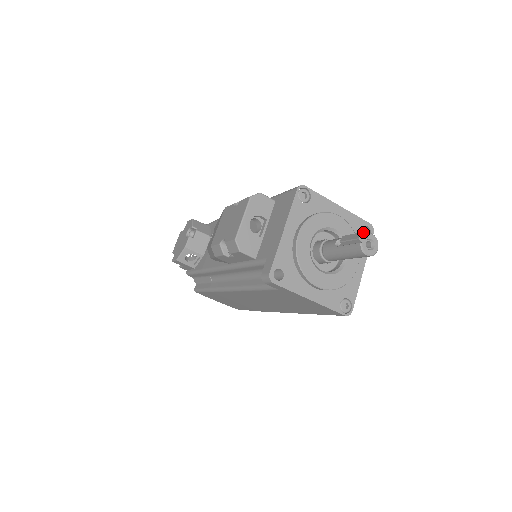
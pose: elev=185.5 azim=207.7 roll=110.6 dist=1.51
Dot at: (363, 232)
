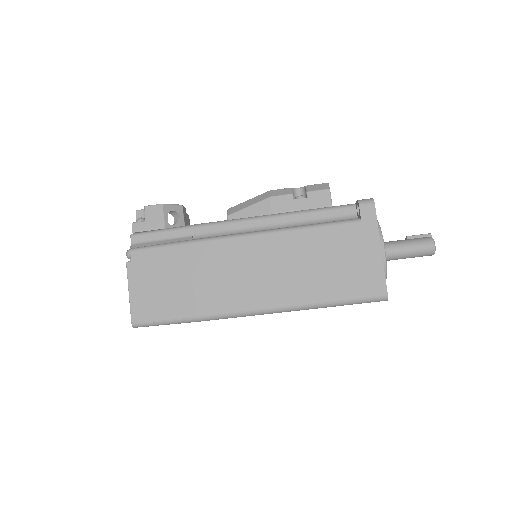
Dot at: occluded
